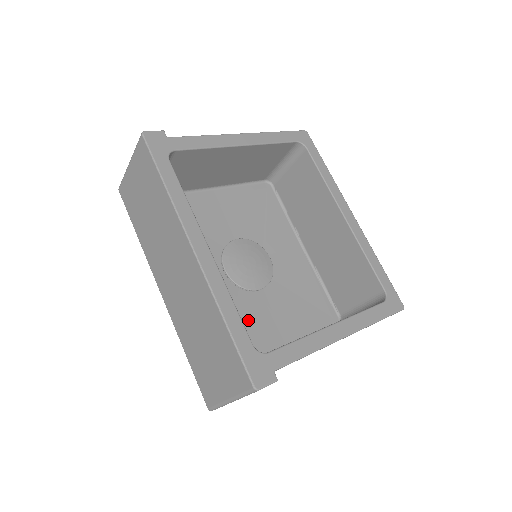
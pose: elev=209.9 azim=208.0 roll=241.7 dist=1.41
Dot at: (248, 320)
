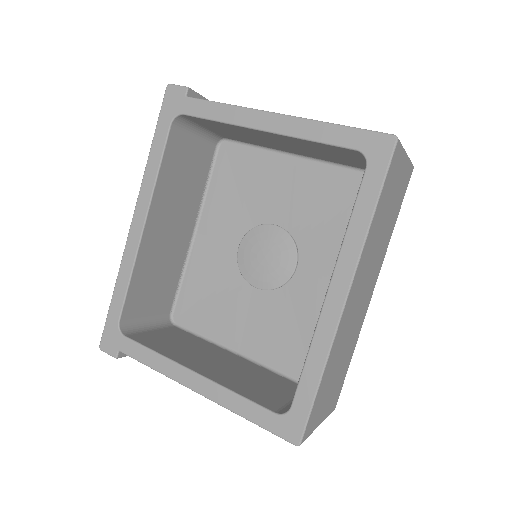
Dot at: (225, 303)
